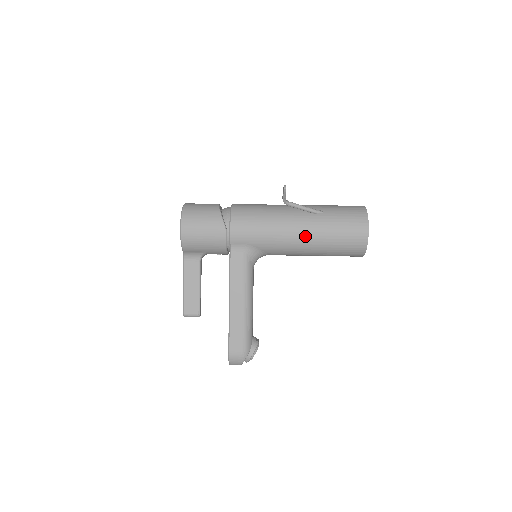
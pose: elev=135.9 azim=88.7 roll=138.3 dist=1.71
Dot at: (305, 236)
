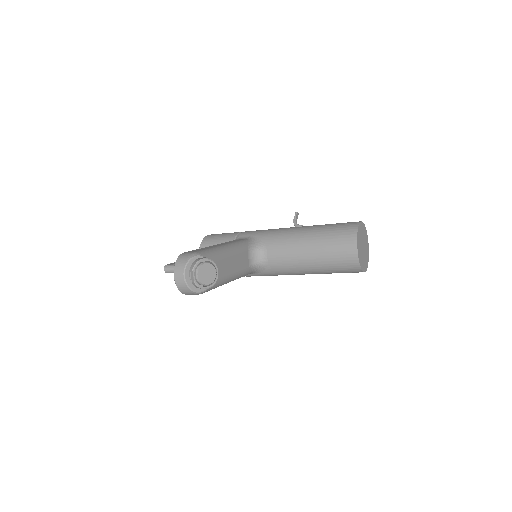
Dot at: (302, 228)
